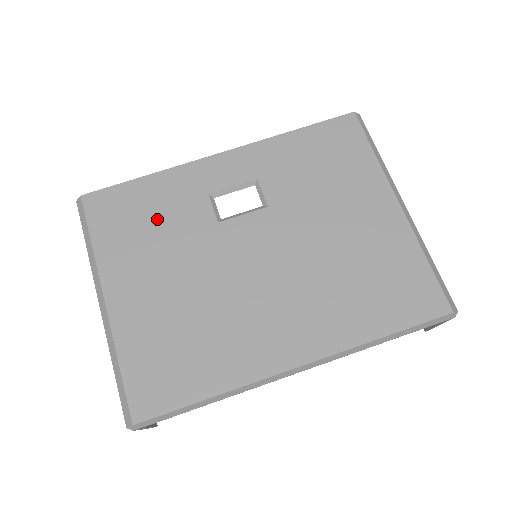
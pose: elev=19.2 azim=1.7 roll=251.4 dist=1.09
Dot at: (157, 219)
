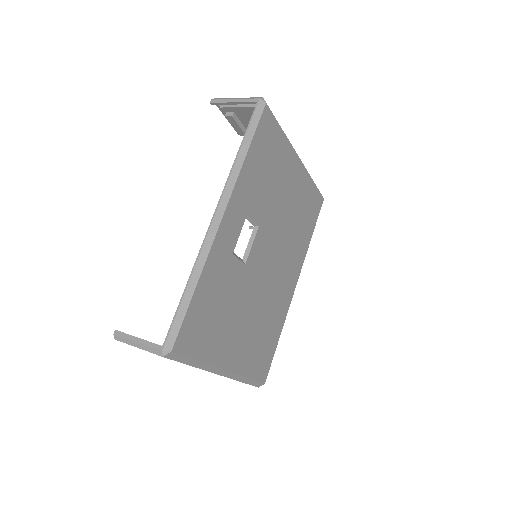
Dot at: (220, 303)
